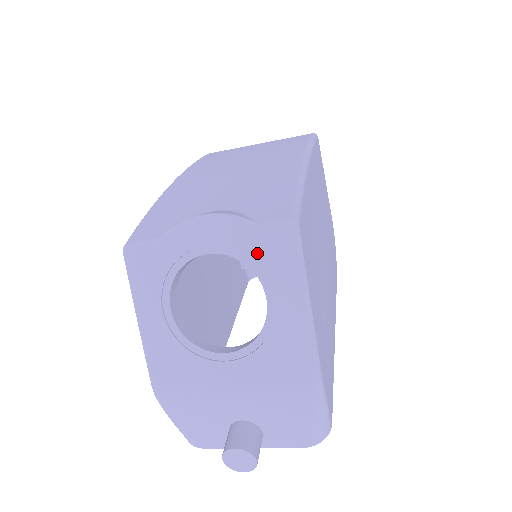
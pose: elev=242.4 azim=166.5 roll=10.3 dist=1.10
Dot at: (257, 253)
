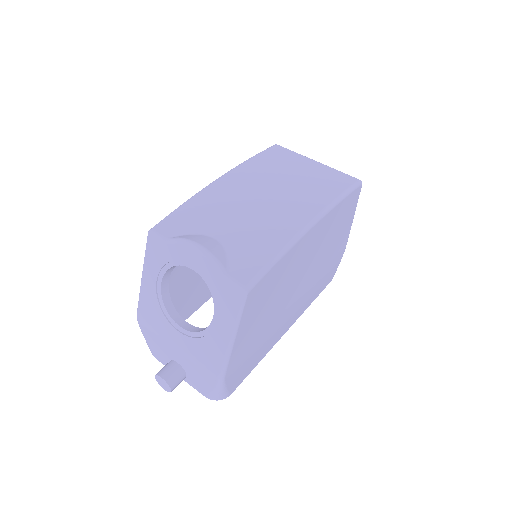
Dot at: (218, 290)
